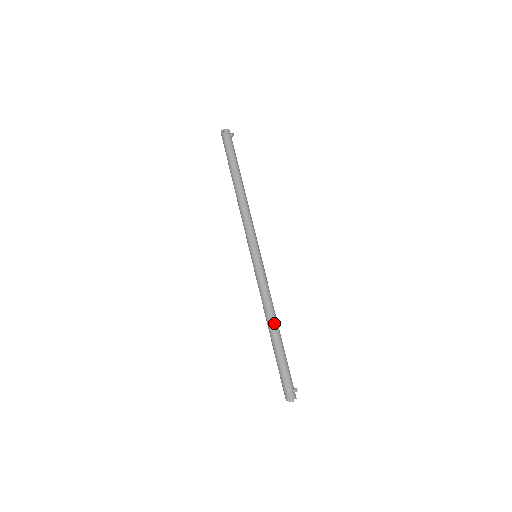
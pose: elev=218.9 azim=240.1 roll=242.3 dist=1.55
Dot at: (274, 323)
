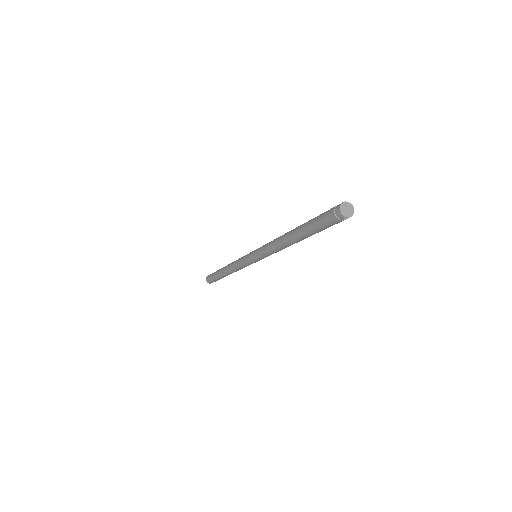
Dot at: occluded
